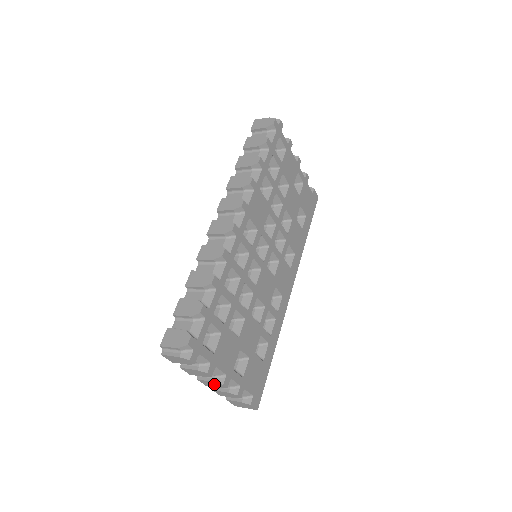
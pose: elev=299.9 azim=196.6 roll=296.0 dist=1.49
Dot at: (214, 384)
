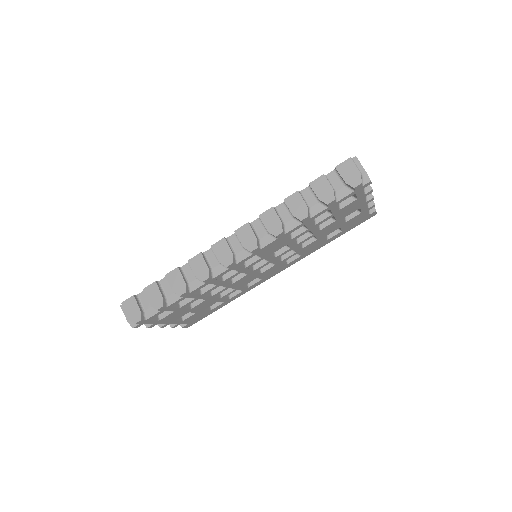
Dot at: occluded
